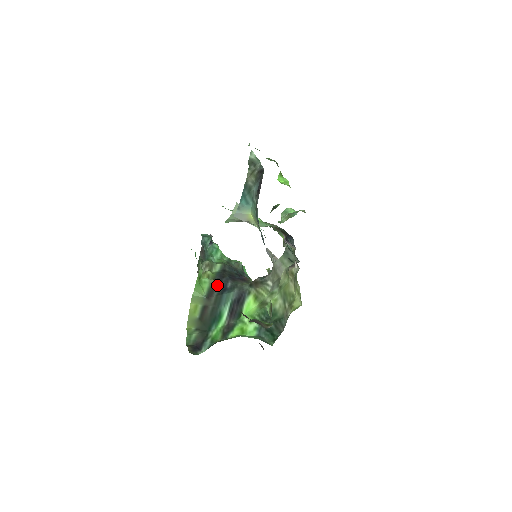
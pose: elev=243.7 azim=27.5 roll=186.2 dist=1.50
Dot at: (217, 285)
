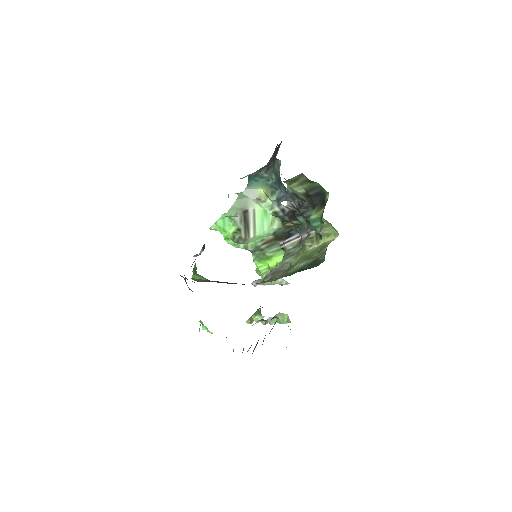
Dot at: occluded
